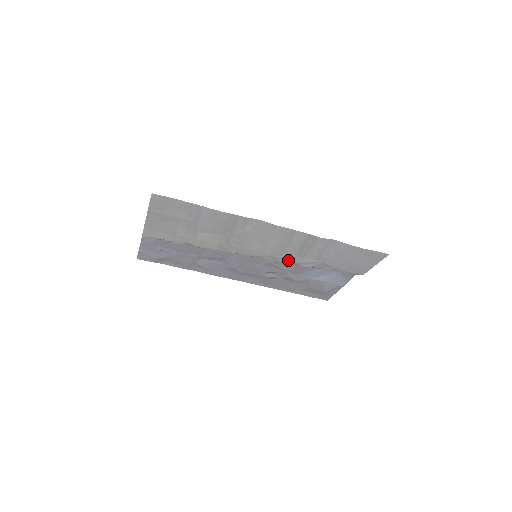
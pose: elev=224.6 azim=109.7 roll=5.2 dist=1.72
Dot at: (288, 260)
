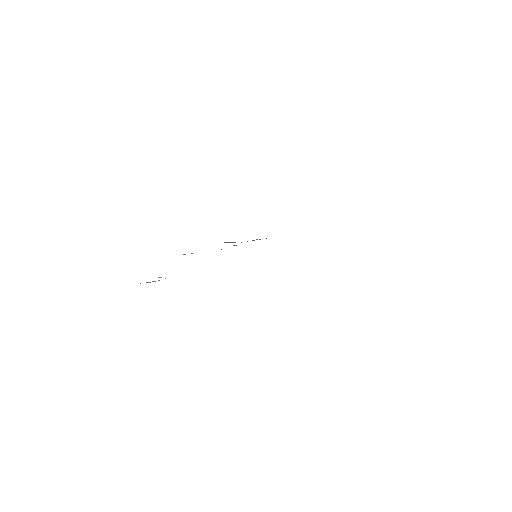
Dot at: occluded
